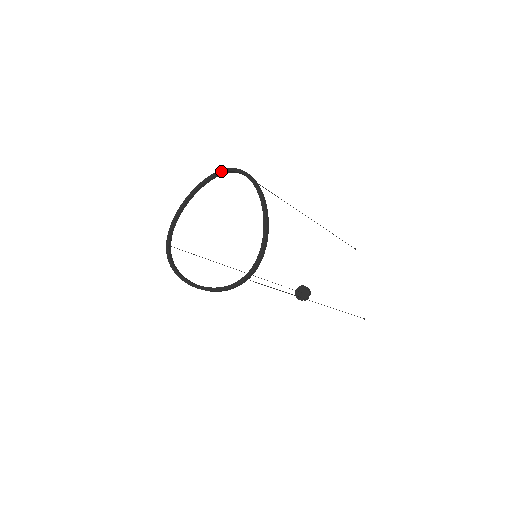
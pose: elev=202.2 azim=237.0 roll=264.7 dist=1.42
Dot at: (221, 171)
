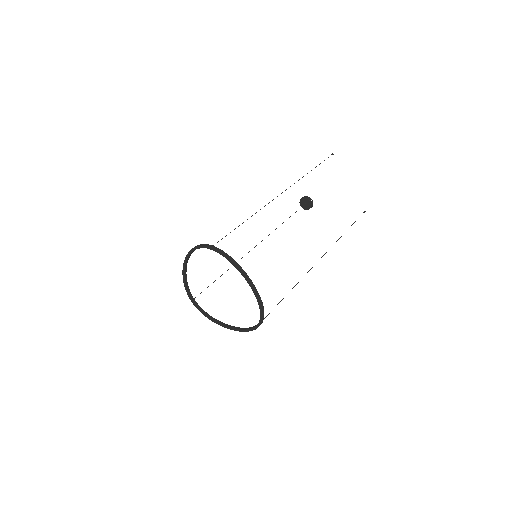
Dot at: (196, 248)
